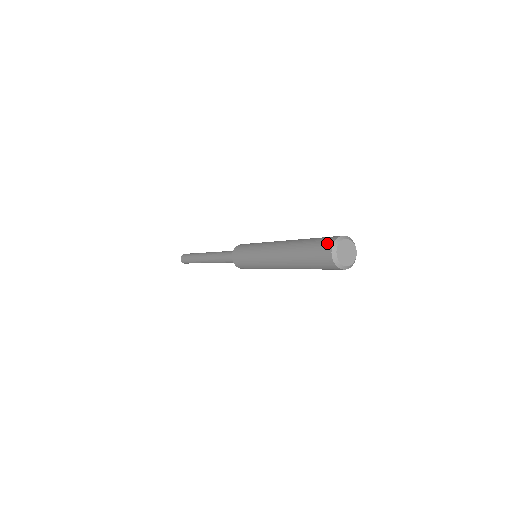
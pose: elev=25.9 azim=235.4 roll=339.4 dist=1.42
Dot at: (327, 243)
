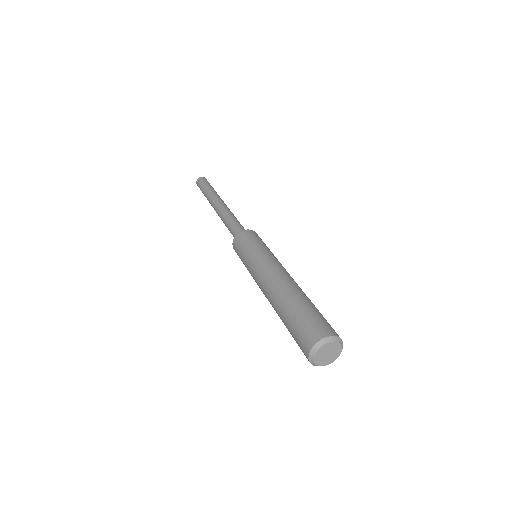
Dot at: (305, 343)
